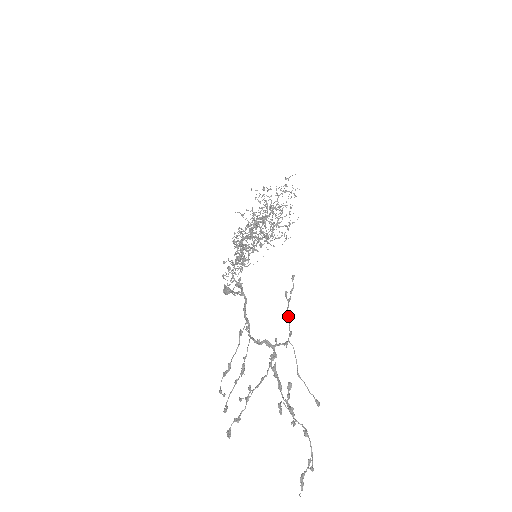
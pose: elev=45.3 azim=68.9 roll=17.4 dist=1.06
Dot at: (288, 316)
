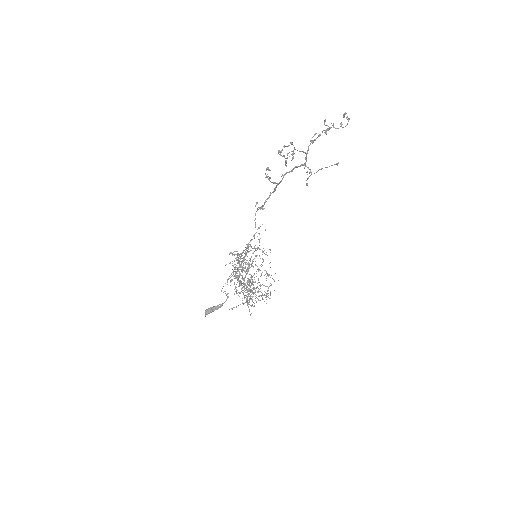
Dot at: (308, 177)
